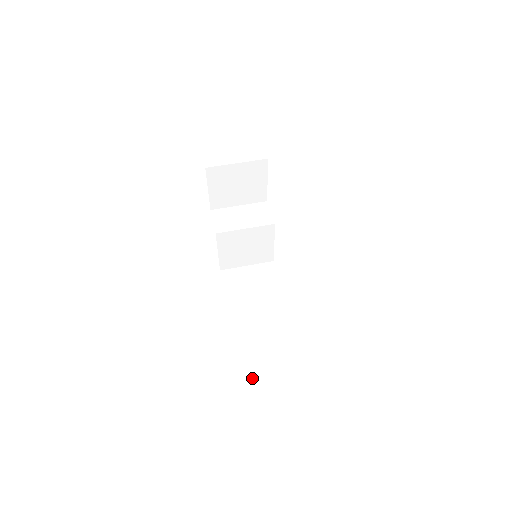
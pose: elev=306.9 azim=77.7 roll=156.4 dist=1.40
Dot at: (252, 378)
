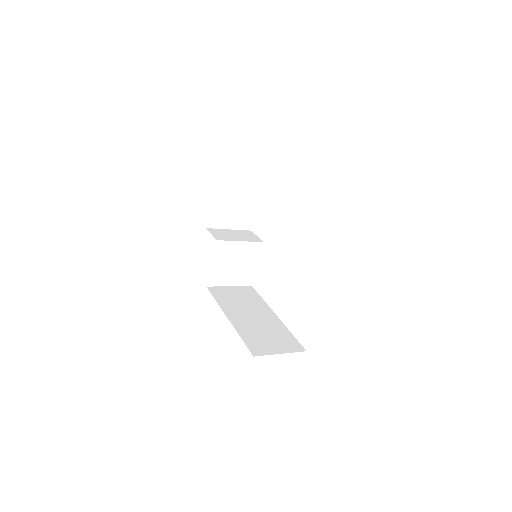
Dot at: (261, 355)
